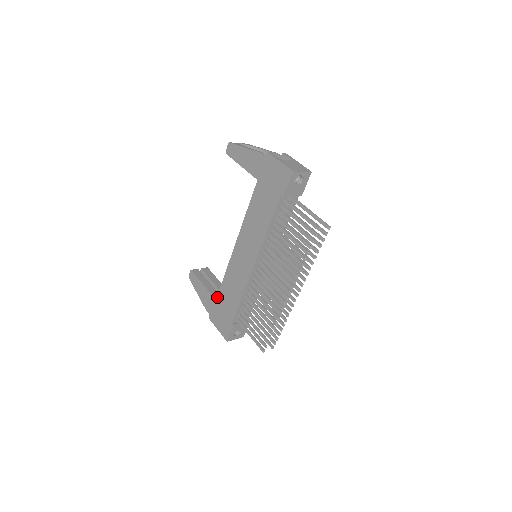
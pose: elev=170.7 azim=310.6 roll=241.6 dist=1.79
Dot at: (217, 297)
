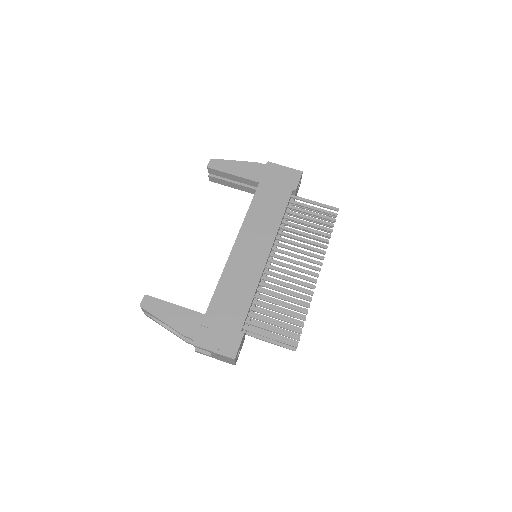
Dot at: (208, 310)
